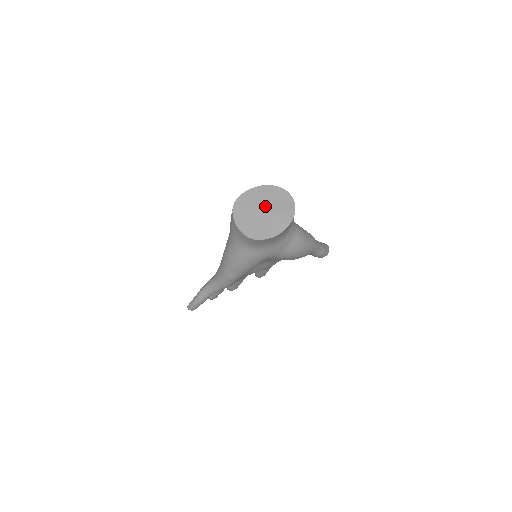
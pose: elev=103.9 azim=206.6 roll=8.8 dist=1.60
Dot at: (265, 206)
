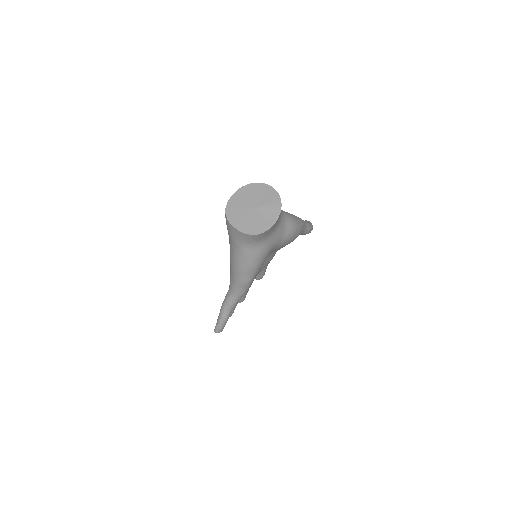
Dot at: (252, 203)
